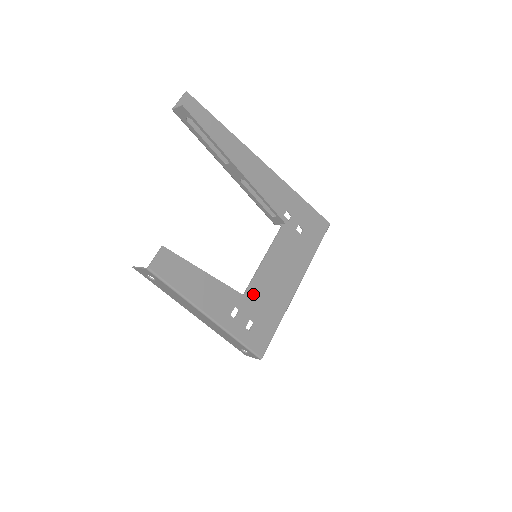
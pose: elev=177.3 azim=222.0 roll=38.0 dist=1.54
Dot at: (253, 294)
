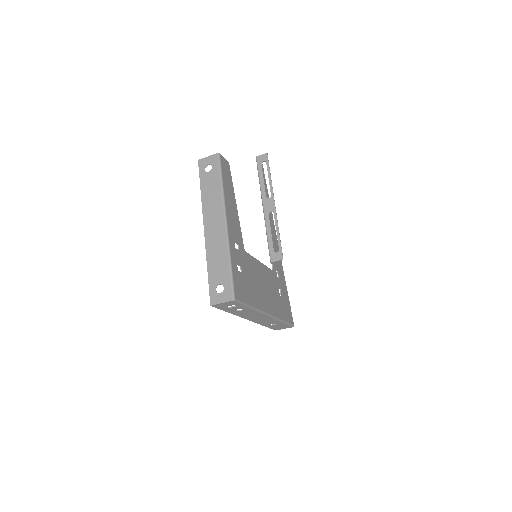
Dot at: (248, 262)
